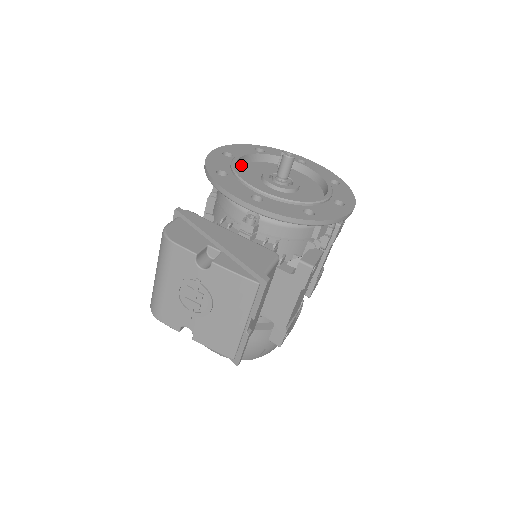
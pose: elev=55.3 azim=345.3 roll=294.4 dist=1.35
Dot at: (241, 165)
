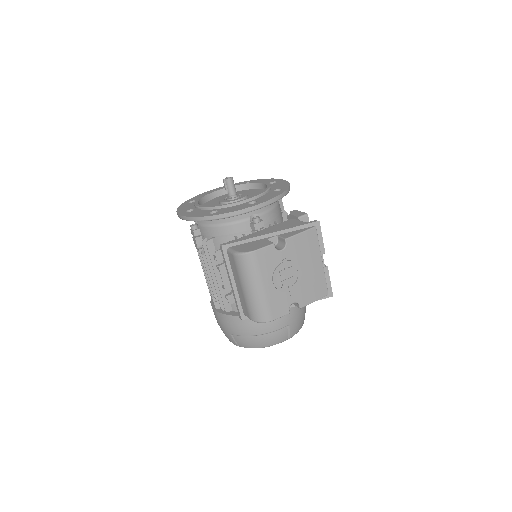
Dot at: occluded
